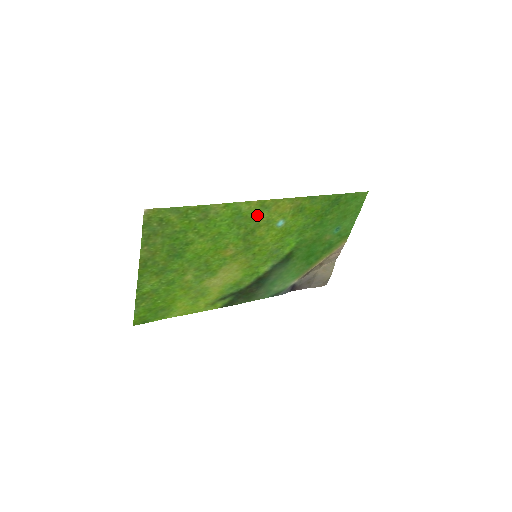
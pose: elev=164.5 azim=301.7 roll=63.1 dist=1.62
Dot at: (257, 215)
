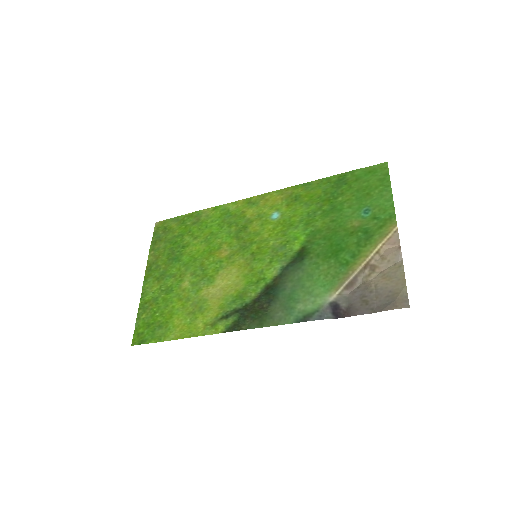
Dot at: (246, 212)
